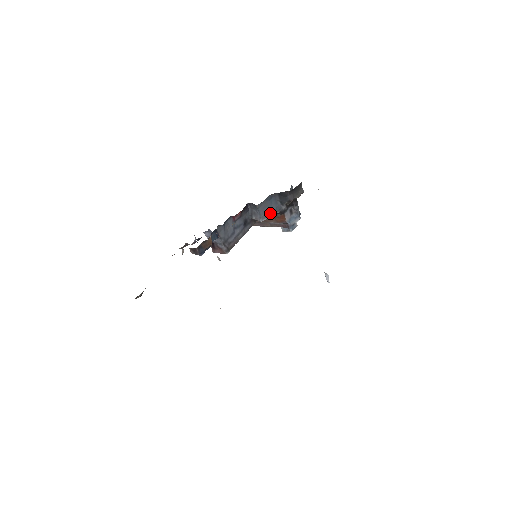
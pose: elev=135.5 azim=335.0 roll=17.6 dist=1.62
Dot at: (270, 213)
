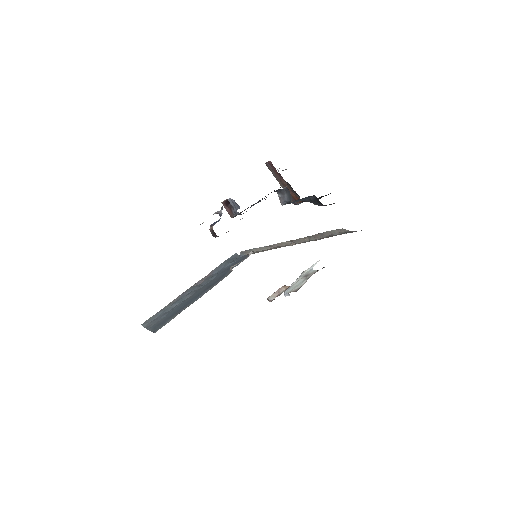
Dot at: occluded
